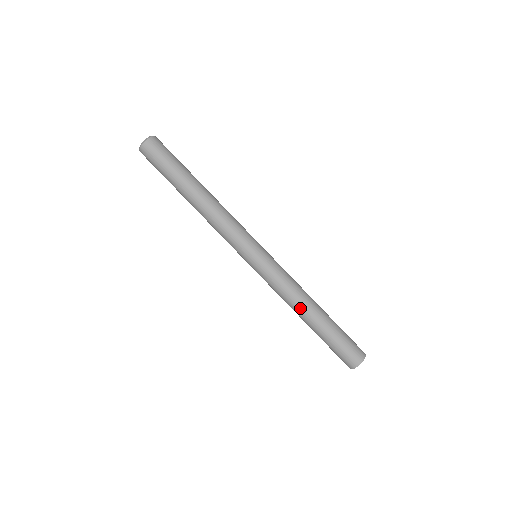
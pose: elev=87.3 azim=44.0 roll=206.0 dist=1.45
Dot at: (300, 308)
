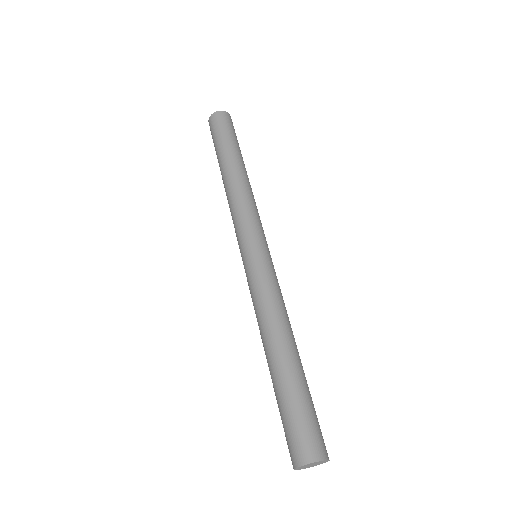
Dot at: (263, 338)
